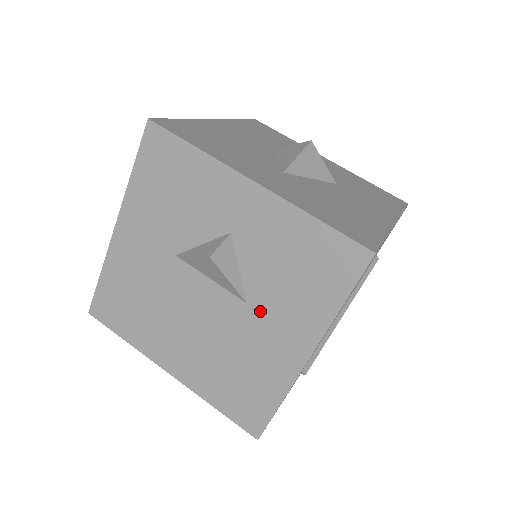
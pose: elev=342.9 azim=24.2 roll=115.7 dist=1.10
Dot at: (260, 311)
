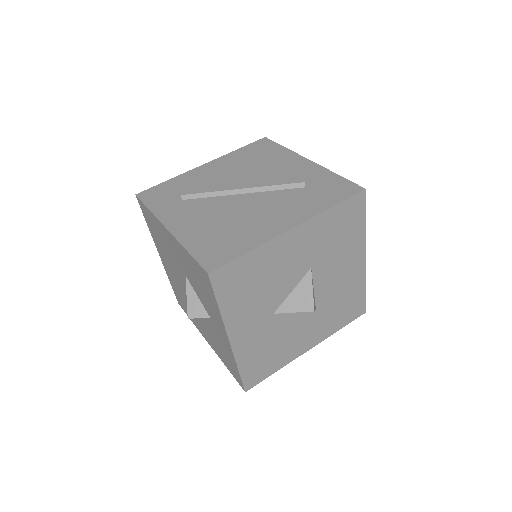
Dot at: (203, 323)
